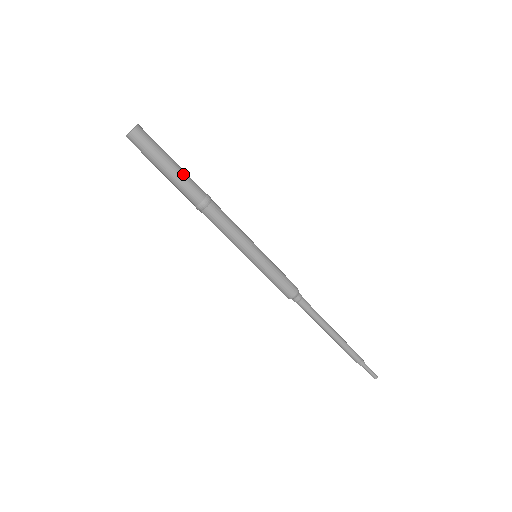
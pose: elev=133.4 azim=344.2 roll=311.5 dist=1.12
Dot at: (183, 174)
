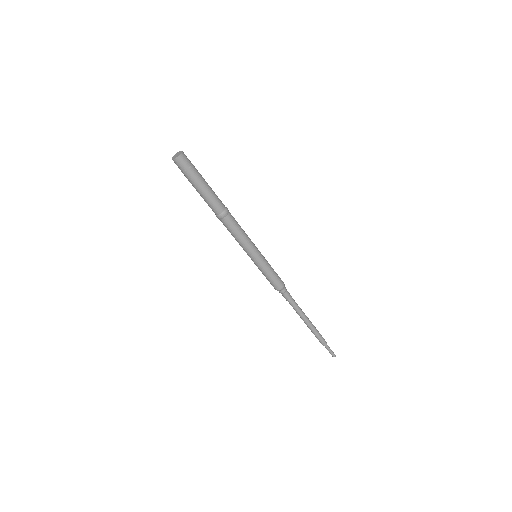
Dot at: (211, 190)
